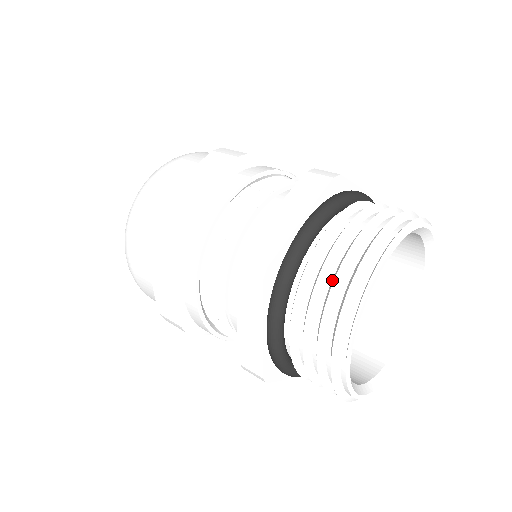
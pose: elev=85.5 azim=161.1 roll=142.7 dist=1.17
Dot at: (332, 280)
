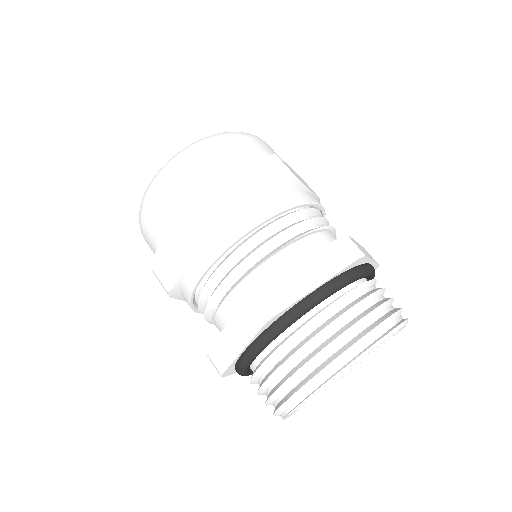
Dot at: (317, 349)
